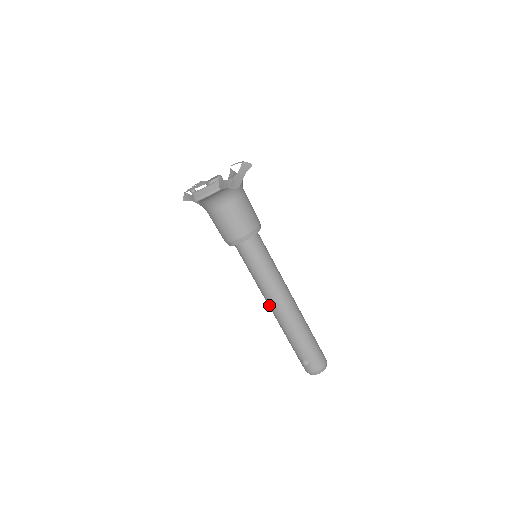
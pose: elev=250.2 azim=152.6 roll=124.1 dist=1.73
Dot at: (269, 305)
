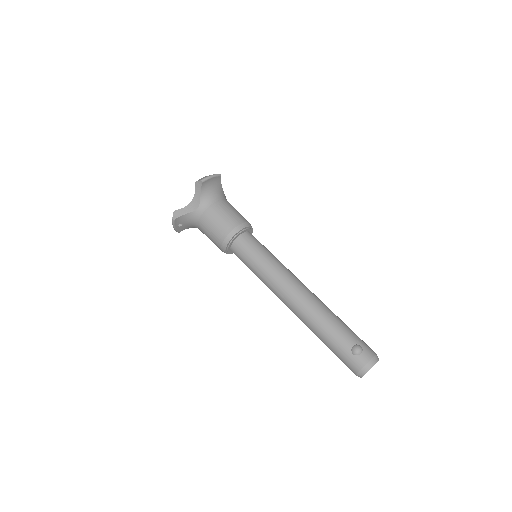
Dot at: (289, 292)
